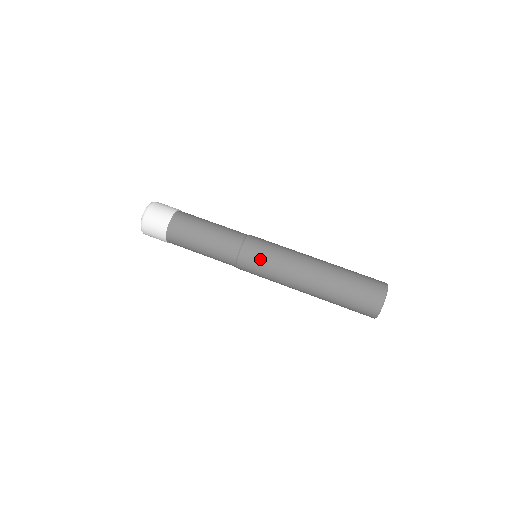
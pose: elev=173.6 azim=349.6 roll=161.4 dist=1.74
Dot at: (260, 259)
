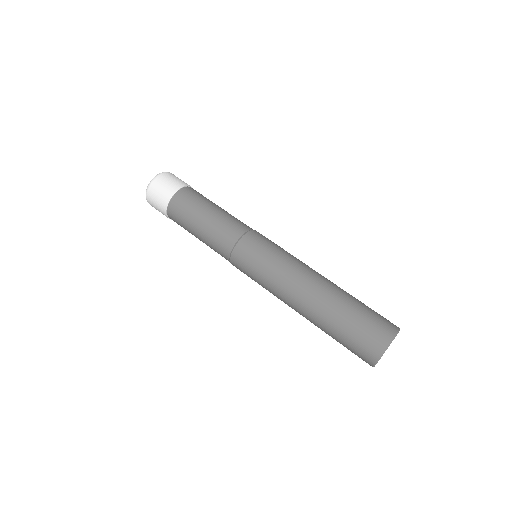
Dot at: (250, 269)
